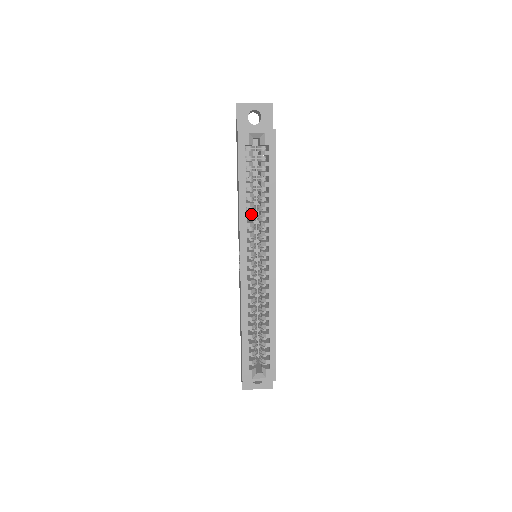
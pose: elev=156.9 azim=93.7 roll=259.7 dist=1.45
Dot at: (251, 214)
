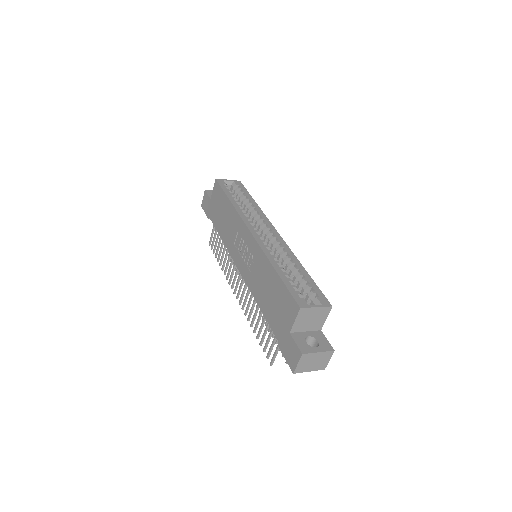
Dot at: occluded
